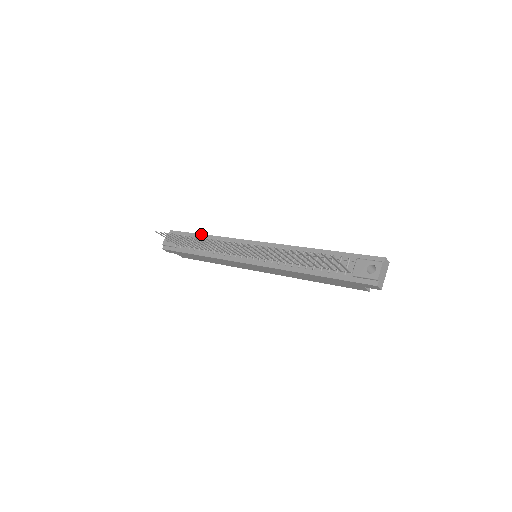
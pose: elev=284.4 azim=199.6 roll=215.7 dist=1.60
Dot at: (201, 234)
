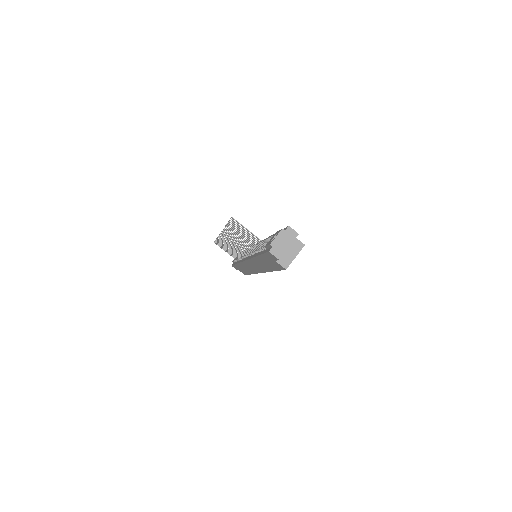
Dot at: occluded
